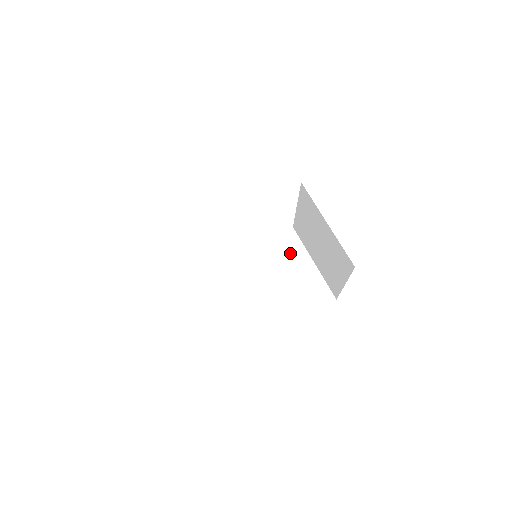
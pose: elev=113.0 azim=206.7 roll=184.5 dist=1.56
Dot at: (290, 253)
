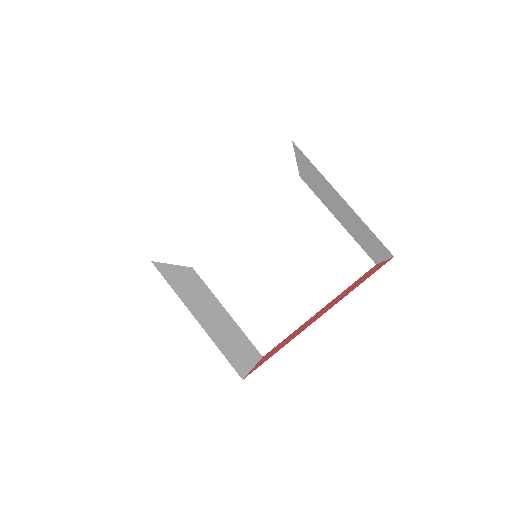
Dot at: (303, 215)
